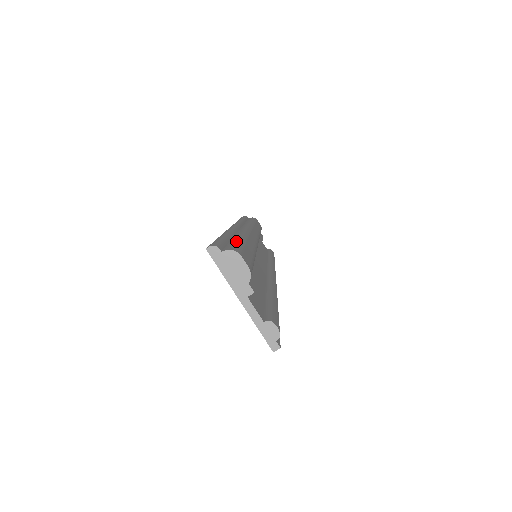
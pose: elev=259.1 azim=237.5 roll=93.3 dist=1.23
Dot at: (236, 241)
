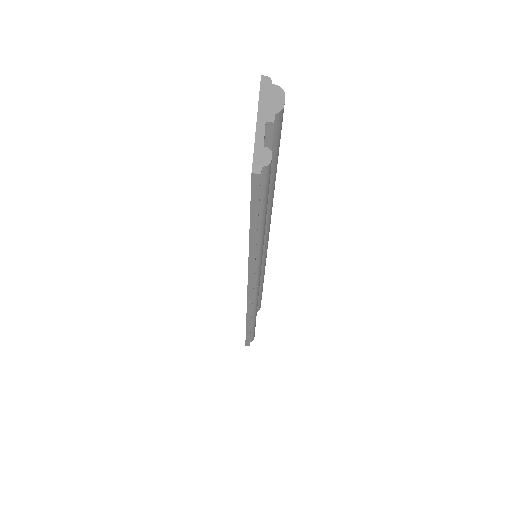
Dot at: occluded
